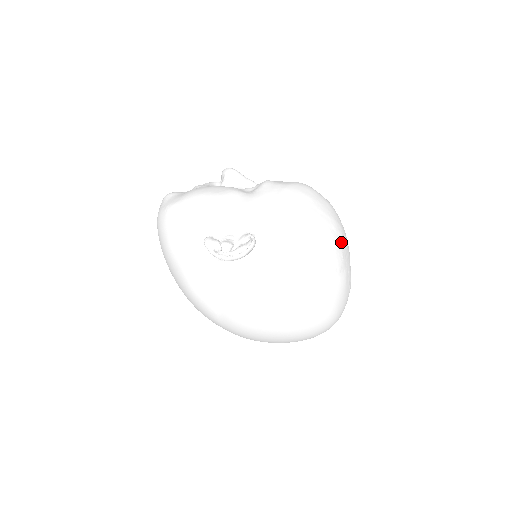
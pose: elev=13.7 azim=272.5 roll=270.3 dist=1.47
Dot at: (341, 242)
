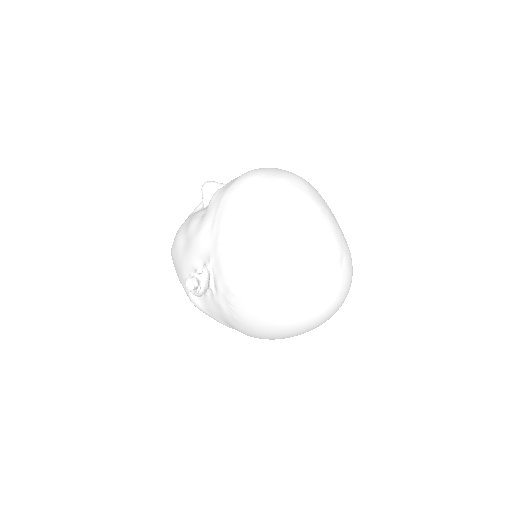
Dot at: (288, 226)
